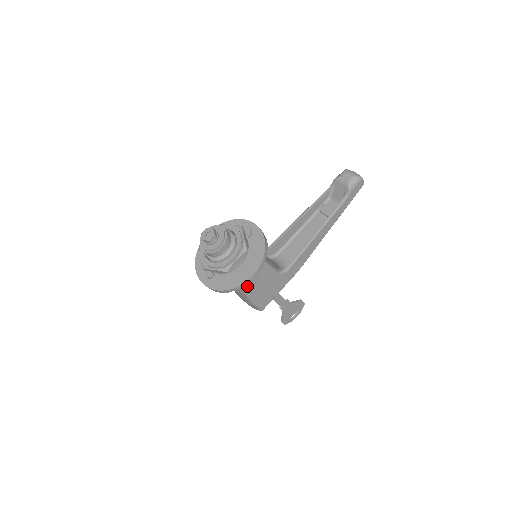
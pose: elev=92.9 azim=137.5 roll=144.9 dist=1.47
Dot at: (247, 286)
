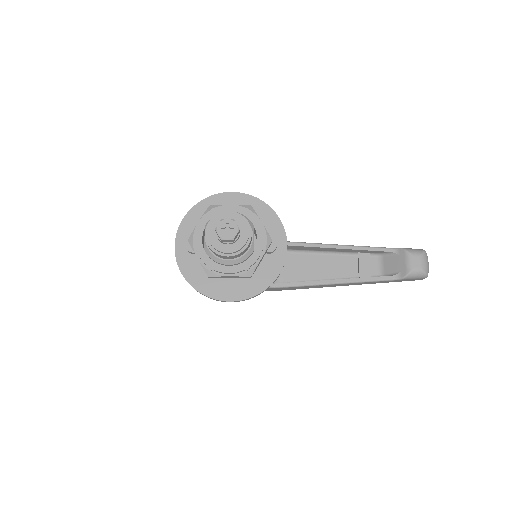
Dot at: occluded
